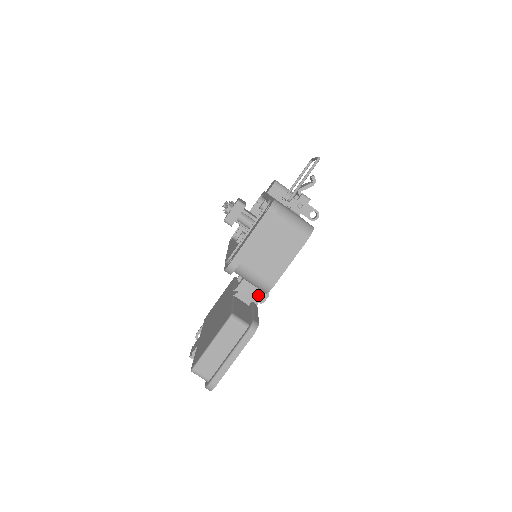
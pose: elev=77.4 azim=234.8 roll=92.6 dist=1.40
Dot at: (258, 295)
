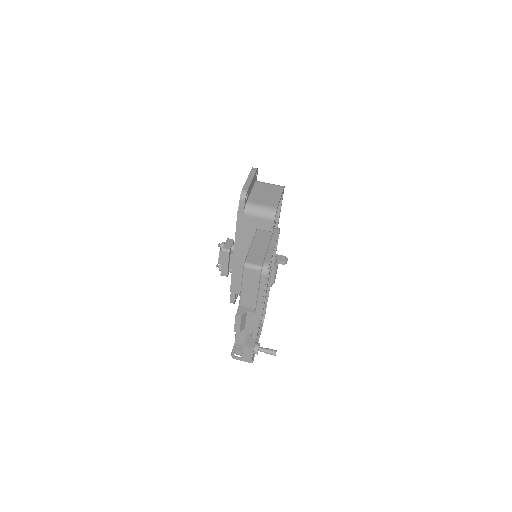
Dot at: occluded
